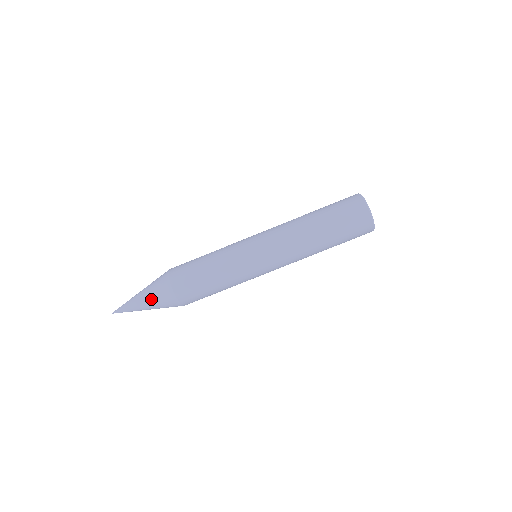
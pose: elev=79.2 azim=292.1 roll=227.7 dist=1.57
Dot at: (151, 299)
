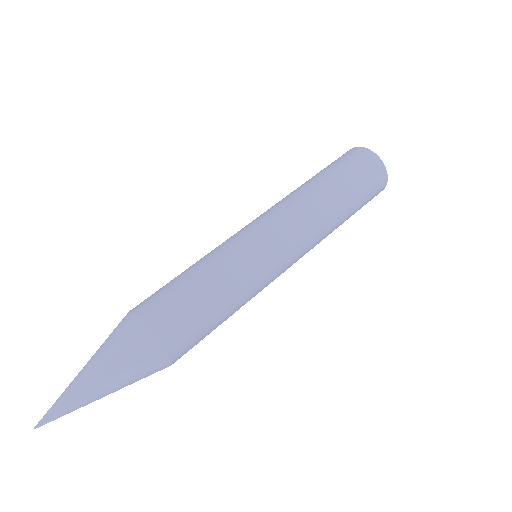
Dot at: (98, 350)
